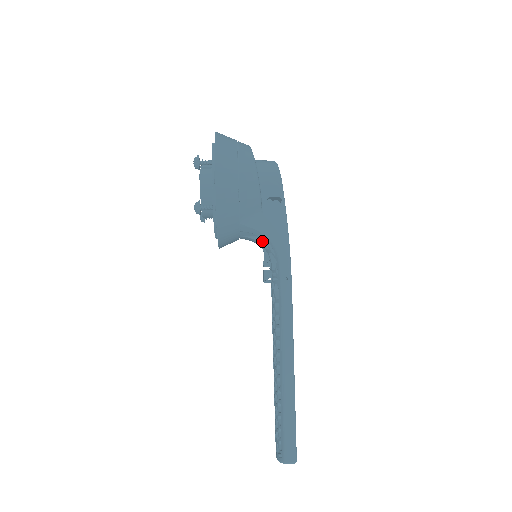
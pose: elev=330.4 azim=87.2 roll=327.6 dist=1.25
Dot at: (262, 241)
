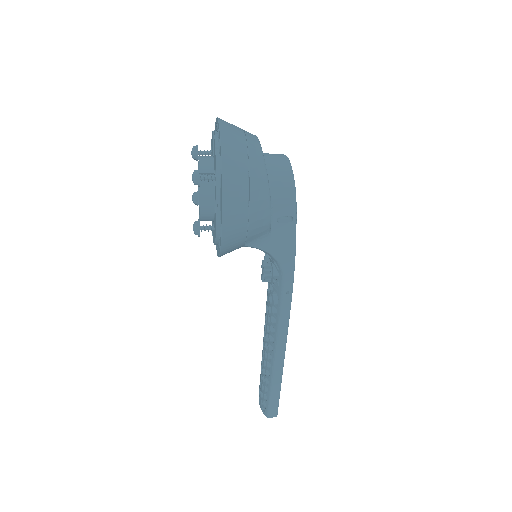
Dot at: occluded
